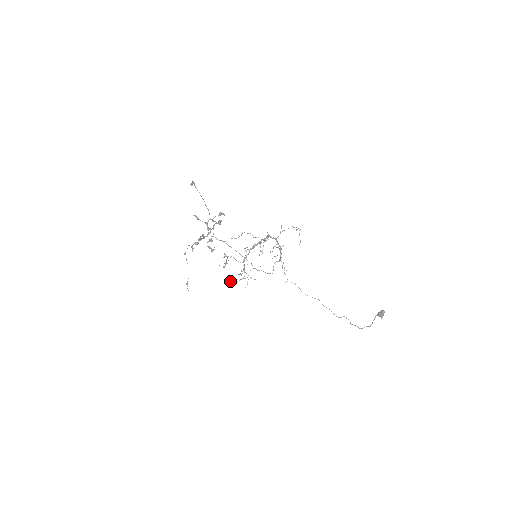
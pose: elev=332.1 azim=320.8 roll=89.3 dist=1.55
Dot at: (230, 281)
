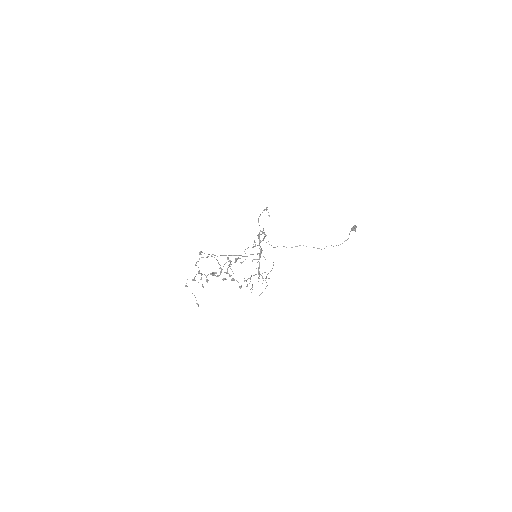
Dot at: occluded
